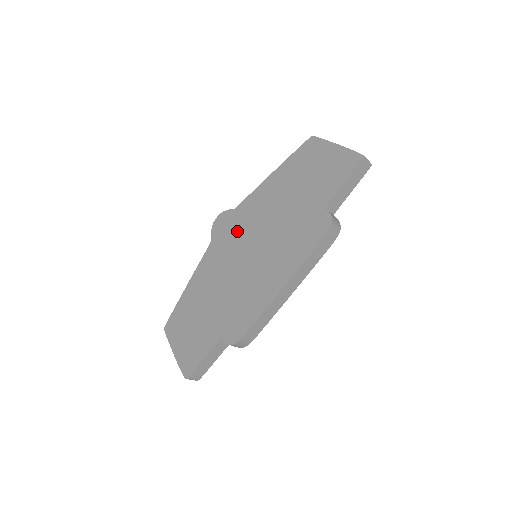
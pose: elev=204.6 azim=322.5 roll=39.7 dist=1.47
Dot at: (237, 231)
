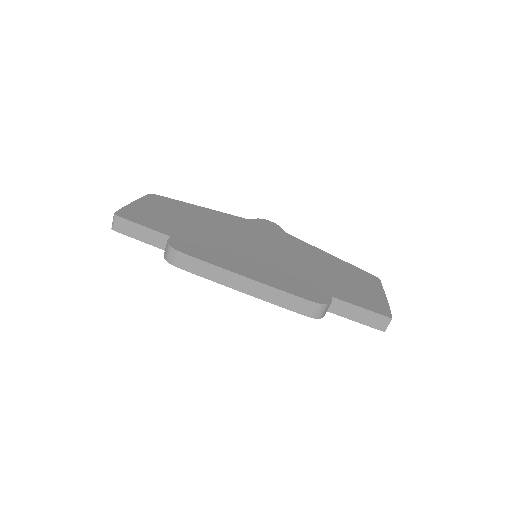
Dot at: (270, 236)
